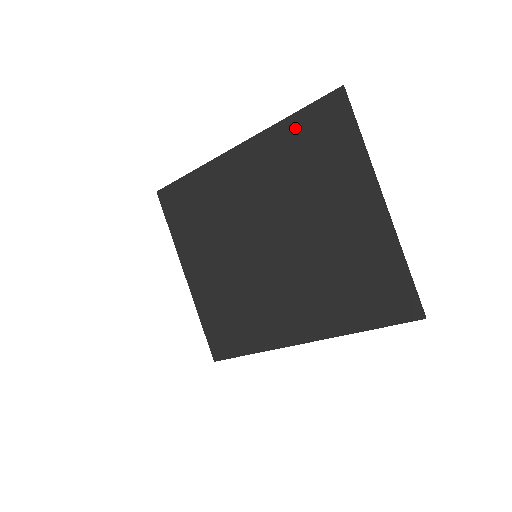
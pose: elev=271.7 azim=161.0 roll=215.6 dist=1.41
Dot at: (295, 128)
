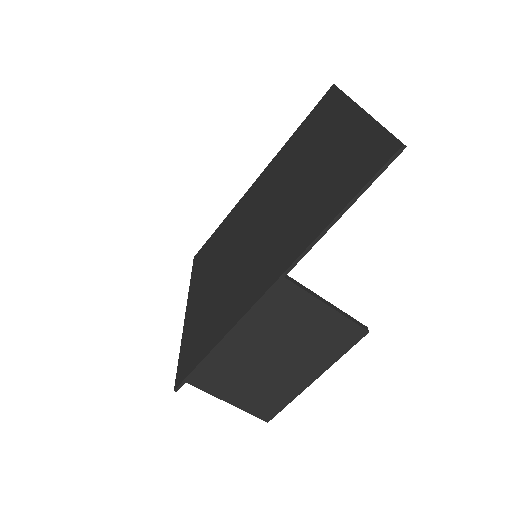
Dot at: (299, 131)
